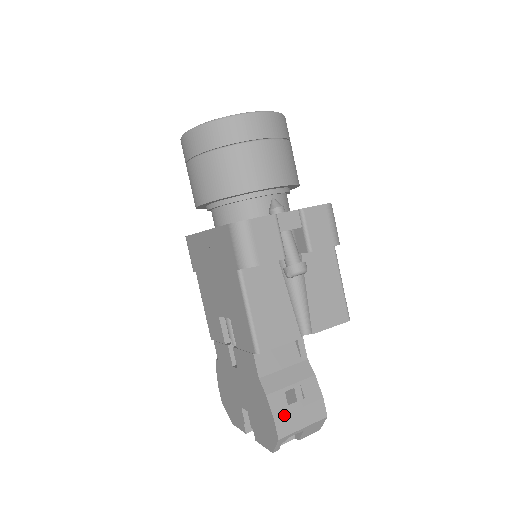
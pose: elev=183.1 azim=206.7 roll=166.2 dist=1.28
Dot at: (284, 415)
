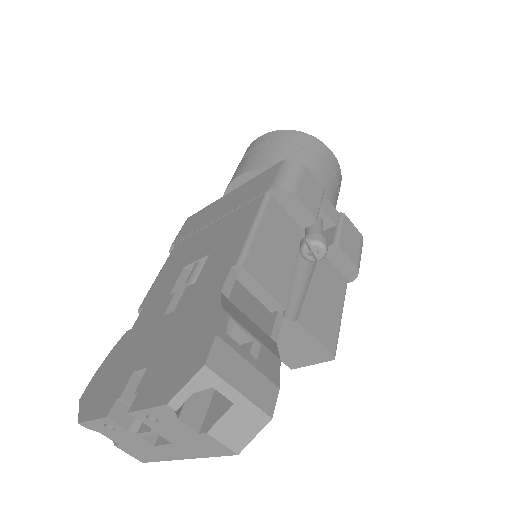
Dot at: (230, 346)
